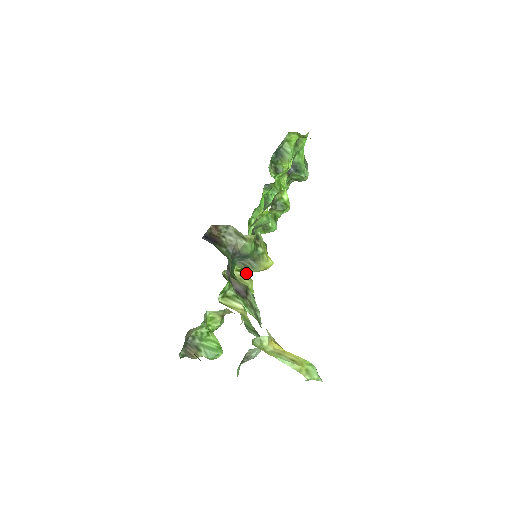
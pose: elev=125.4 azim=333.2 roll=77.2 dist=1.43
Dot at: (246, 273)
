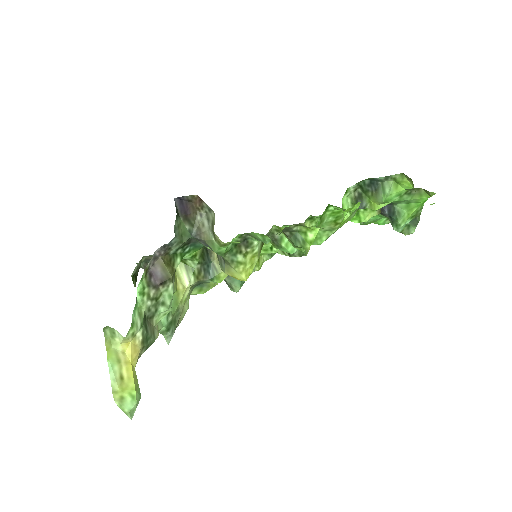
Dot at: occluded
